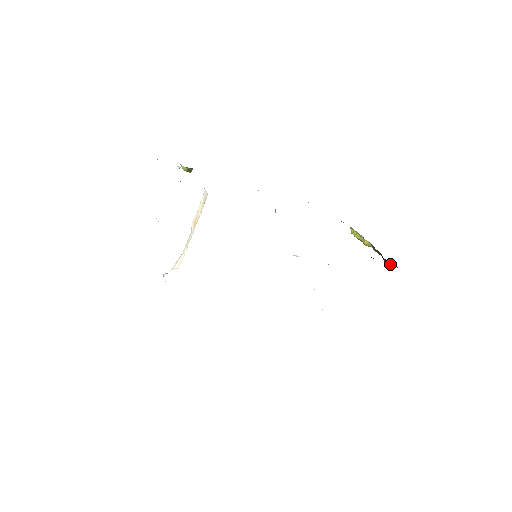
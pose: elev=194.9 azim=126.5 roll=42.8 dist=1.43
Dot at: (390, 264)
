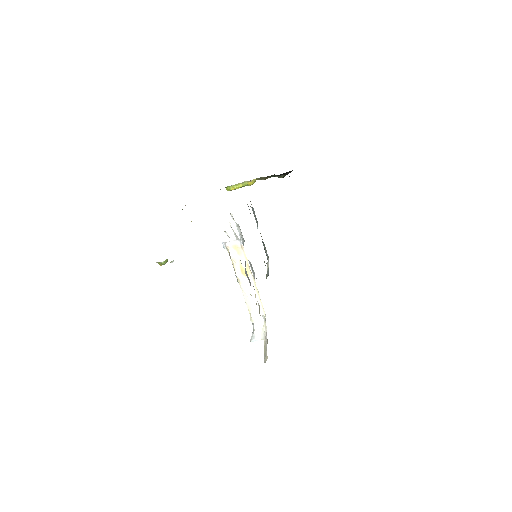
Dot at: (289, 172)
